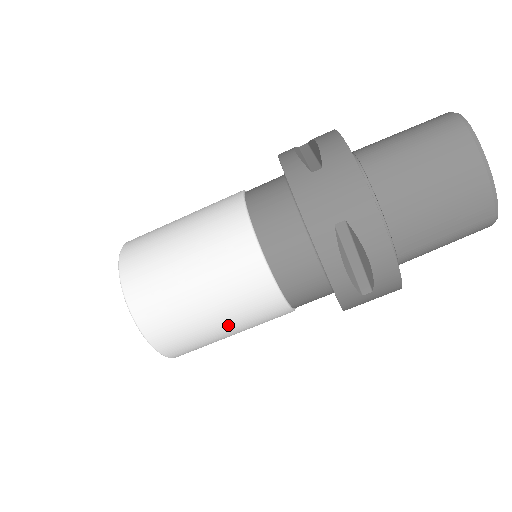
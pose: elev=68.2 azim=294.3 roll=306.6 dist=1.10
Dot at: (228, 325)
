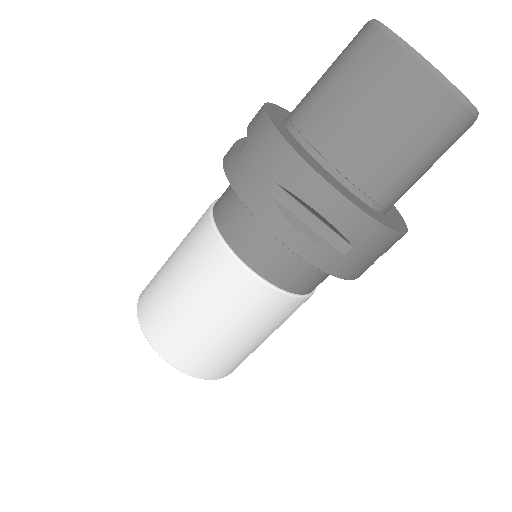
Dot at: (237, 331)
